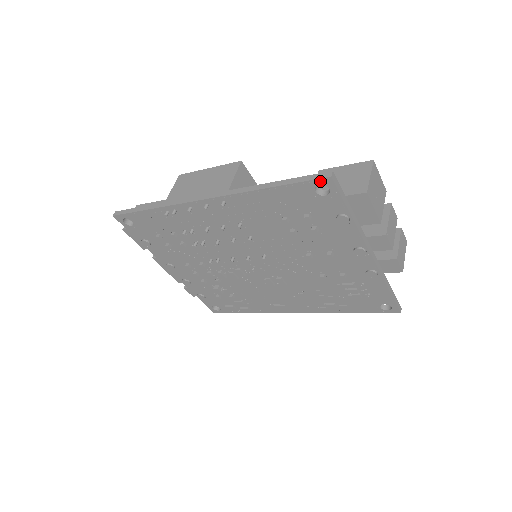
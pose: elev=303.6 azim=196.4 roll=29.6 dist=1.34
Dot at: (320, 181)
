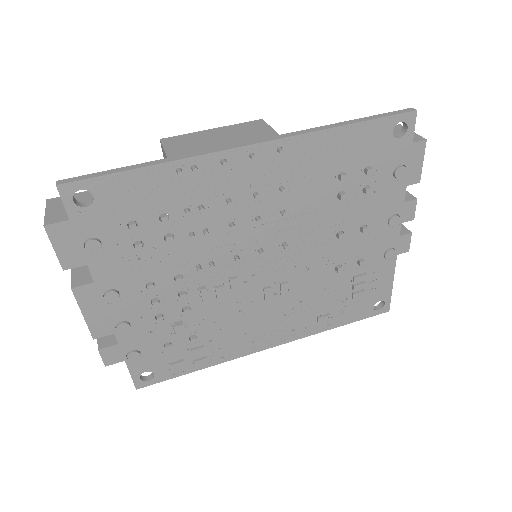
Dot at: (404, 116)
